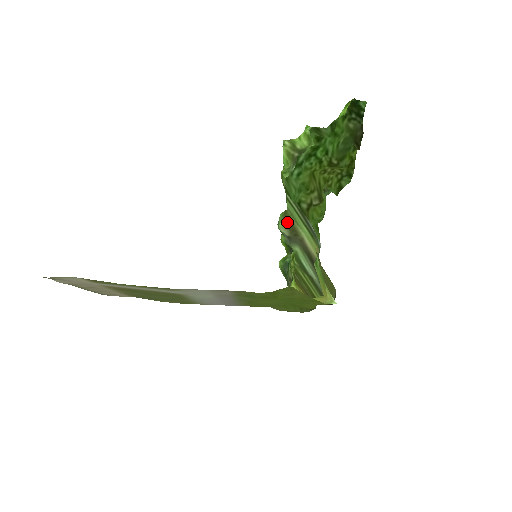
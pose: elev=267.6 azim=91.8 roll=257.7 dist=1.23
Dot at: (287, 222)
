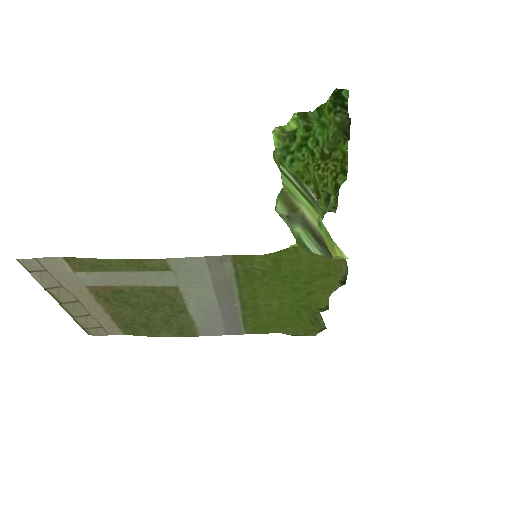
Dot at: (284, 201)
